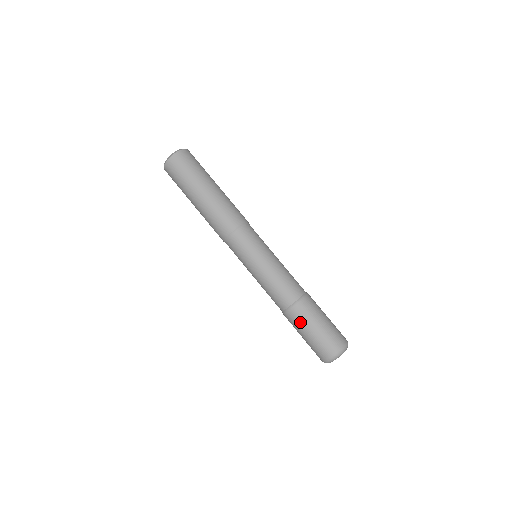
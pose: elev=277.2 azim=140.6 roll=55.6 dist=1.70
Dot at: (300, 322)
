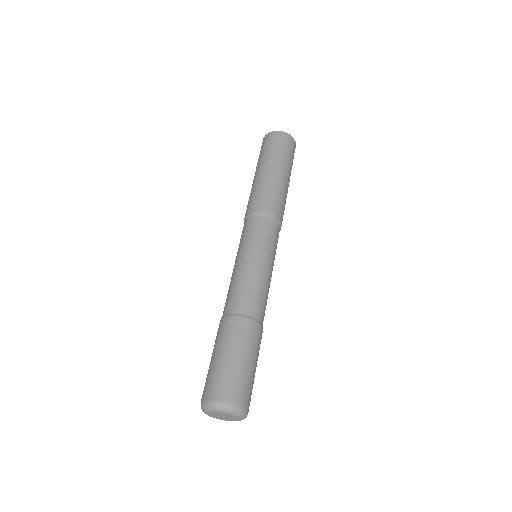
Dot at: (239, 338)
